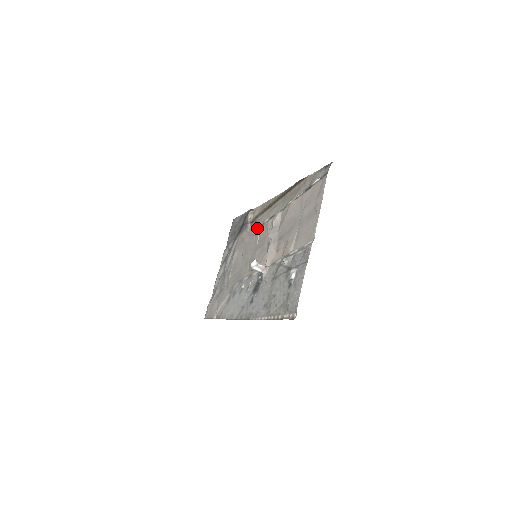
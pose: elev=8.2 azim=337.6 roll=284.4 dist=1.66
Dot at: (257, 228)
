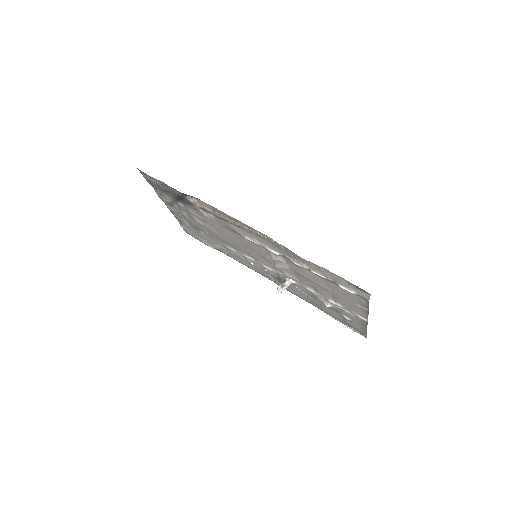
Dot at: (230, 230)
